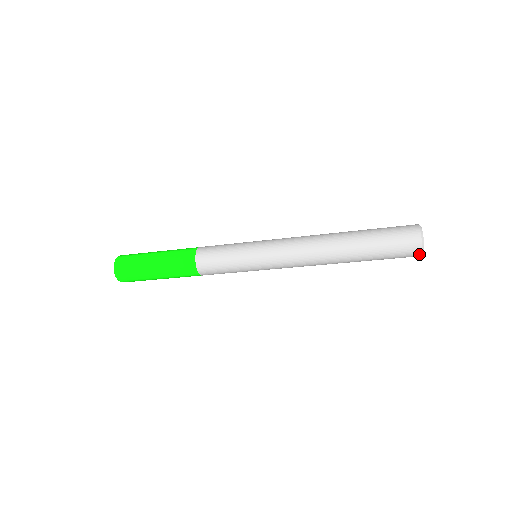
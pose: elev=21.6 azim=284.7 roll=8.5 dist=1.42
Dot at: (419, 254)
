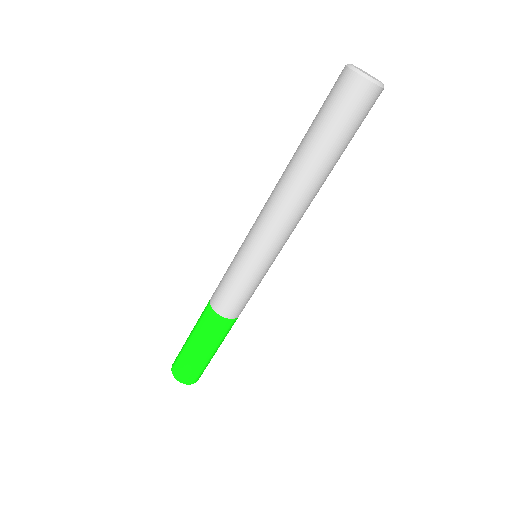
Dot at: (353, 75)
